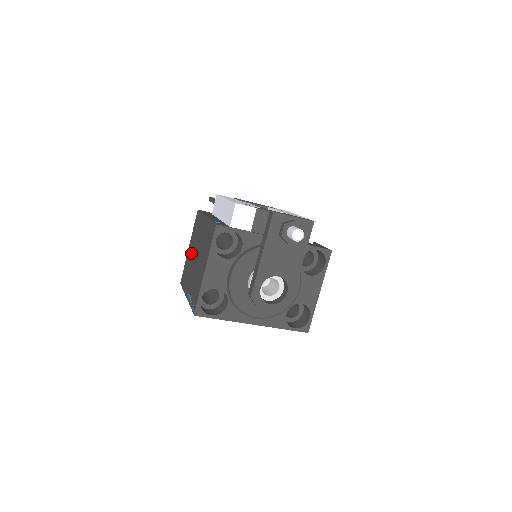
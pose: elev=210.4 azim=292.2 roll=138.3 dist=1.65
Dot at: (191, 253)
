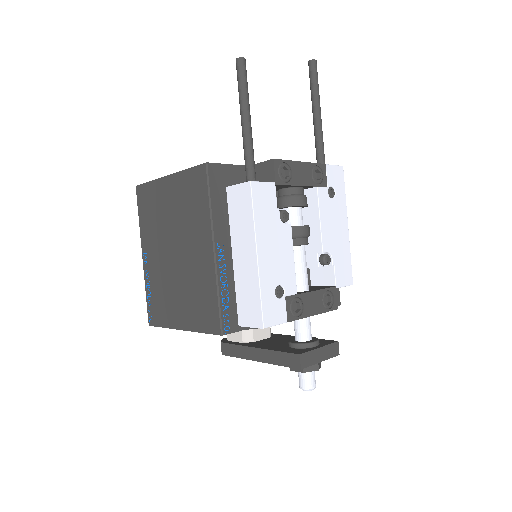
Dot at: (168, 211)
